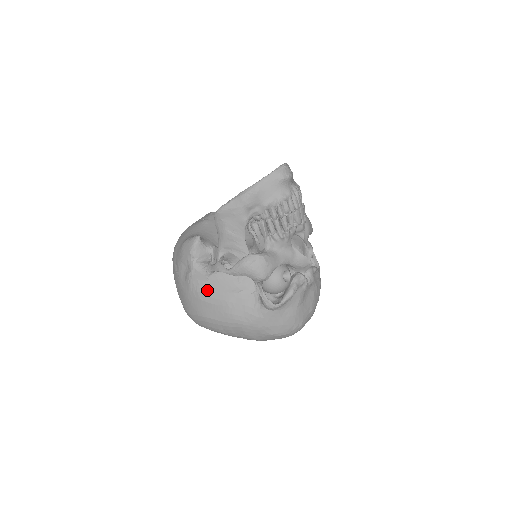
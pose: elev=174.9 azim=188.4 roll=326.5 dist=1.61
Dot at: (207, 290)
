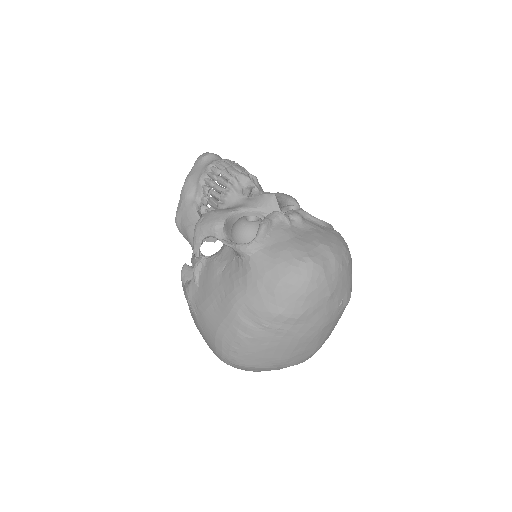
Dot at: (202, 296)
